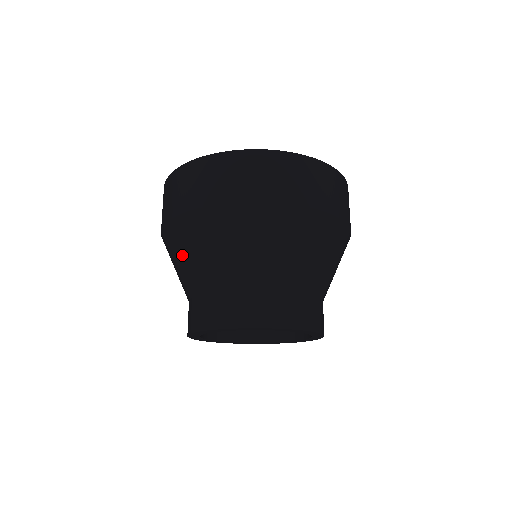
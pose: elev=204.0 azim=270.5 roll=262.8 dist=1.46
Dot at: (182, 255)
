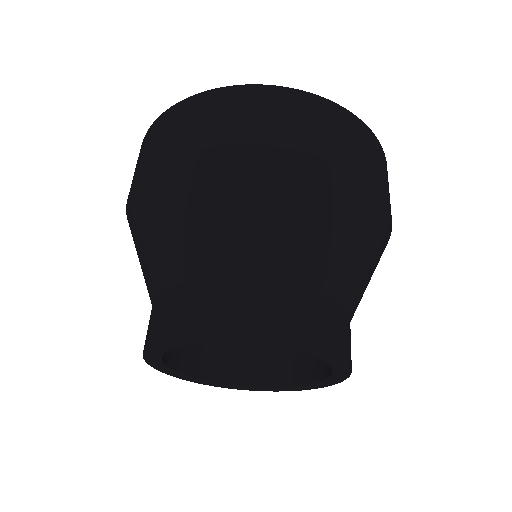
Dot at: (157, 224)
